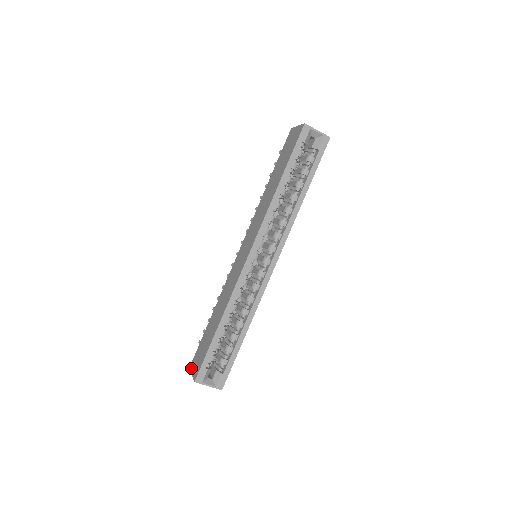
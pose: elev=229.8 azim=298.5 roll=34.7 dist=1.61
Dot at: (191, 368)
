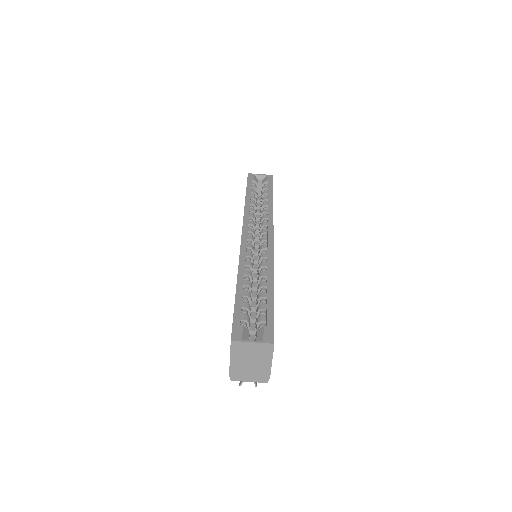
Dot at: (229, 366)
